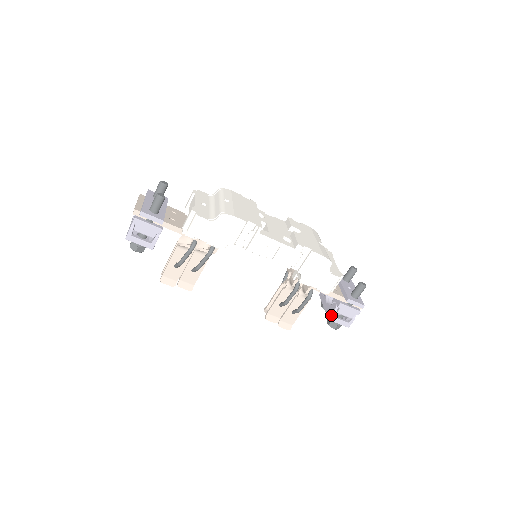
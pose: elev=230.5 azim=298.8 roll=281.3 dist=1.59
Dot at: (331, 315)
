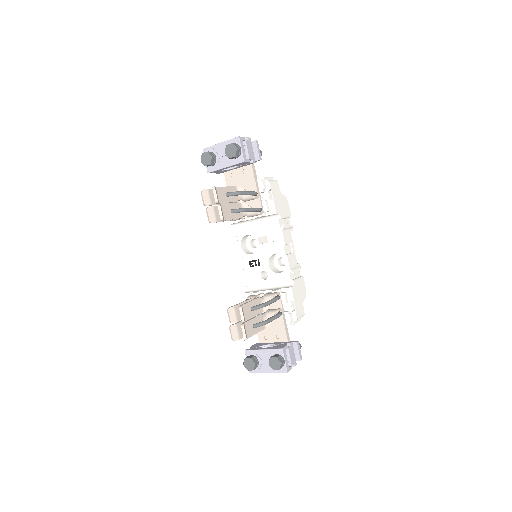
Dot at: (285, 346)
